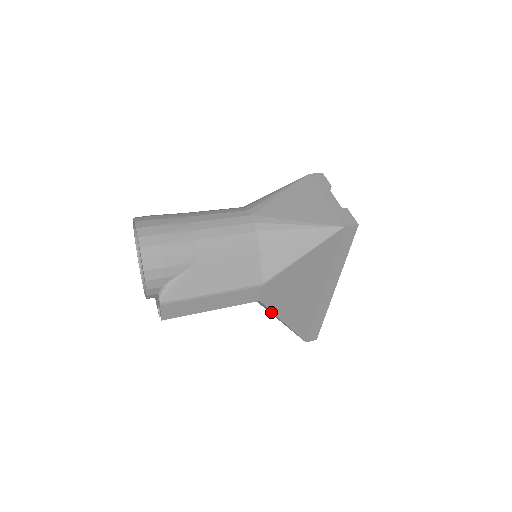
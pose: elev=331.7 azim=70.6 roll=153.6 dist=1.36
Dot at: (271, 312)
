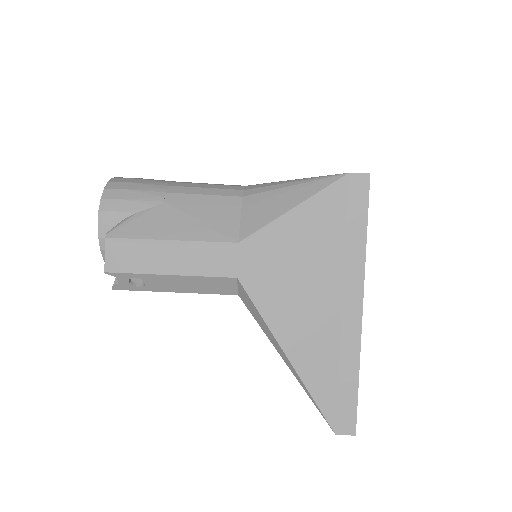
Dot at: (262, 322)
